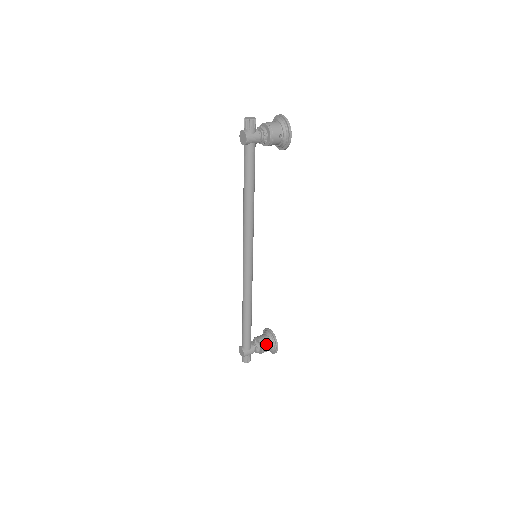
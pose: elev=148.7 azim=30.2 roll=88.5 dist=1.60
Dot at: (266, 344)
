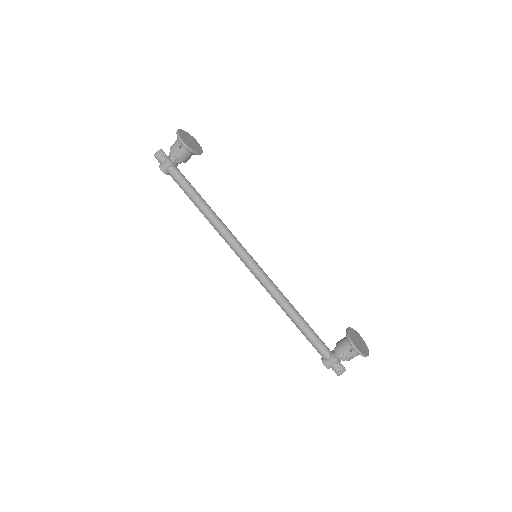
Dot at: (343, 347)
